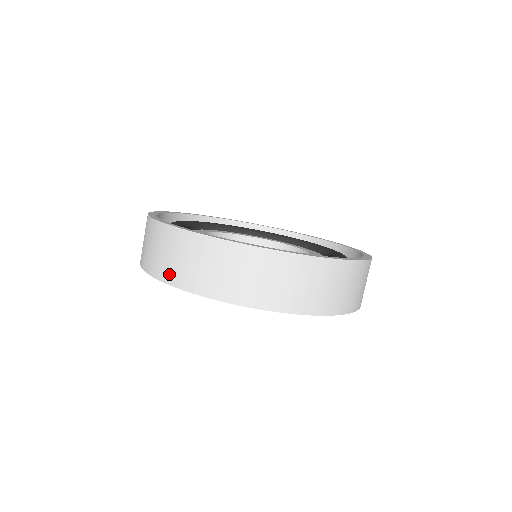
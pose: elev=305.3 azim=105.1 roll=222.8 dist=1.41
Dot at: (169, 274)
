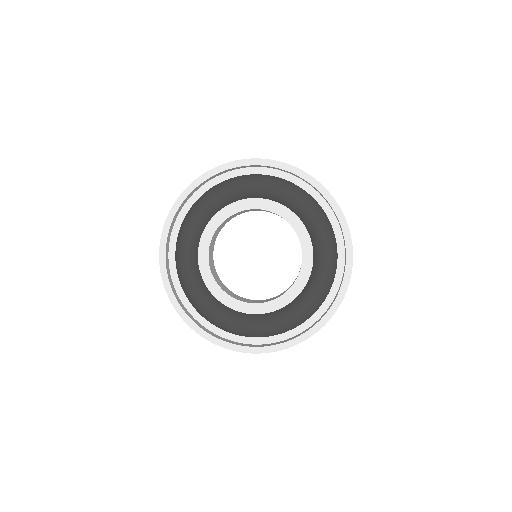
Dot at: occluded
